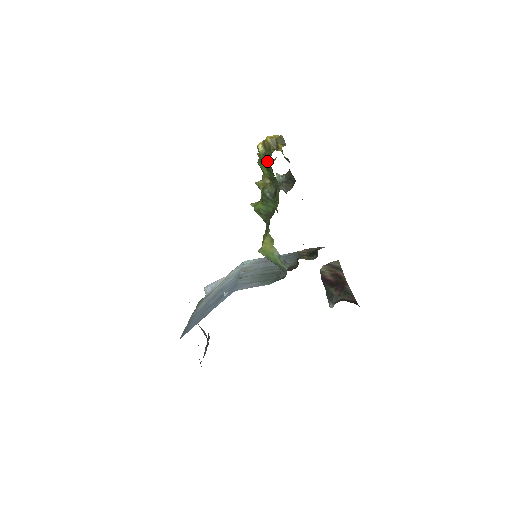
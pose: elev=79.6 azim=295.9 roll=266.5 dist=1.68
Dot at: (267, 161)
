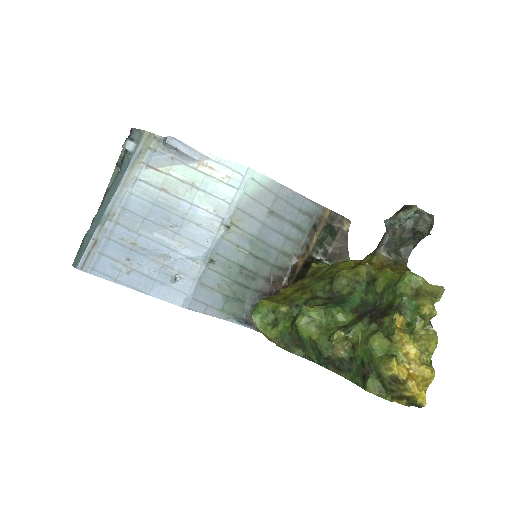
Dot at: (370, 382)
